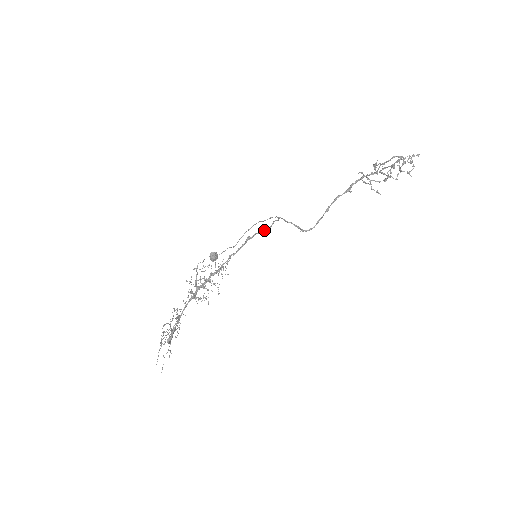
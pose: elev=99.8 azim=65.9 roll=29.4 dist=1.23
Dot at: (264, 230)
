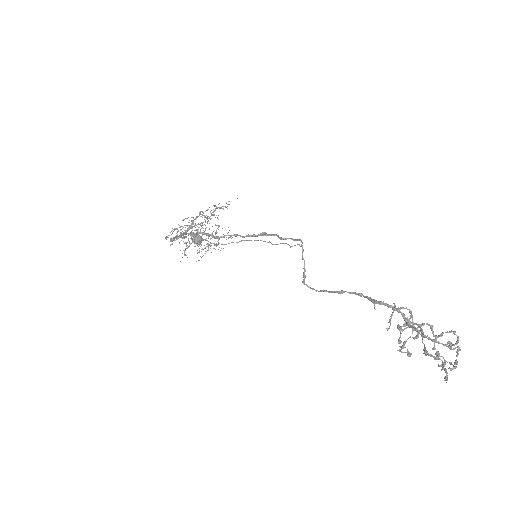
Dot at: (285, 239)
